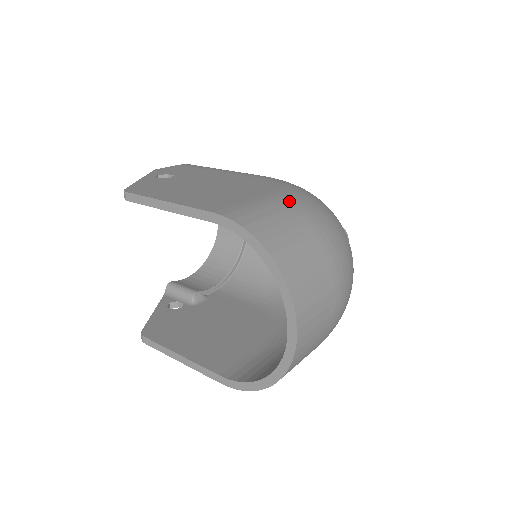
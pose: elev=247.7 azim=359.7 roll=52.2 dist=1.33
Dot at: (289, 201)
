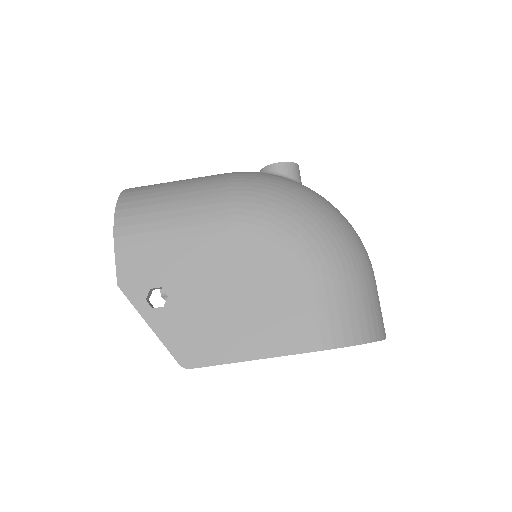
Dot at: (323, 266)
